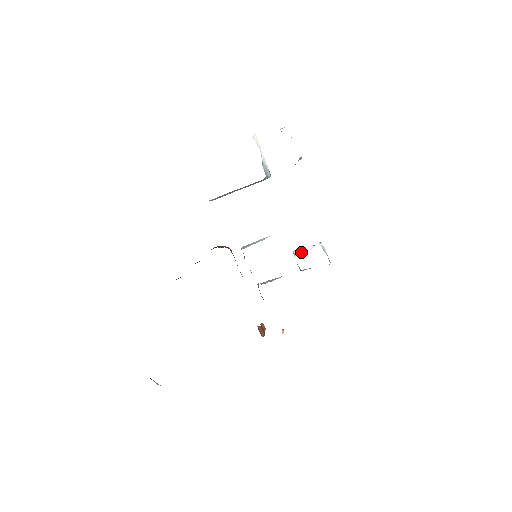
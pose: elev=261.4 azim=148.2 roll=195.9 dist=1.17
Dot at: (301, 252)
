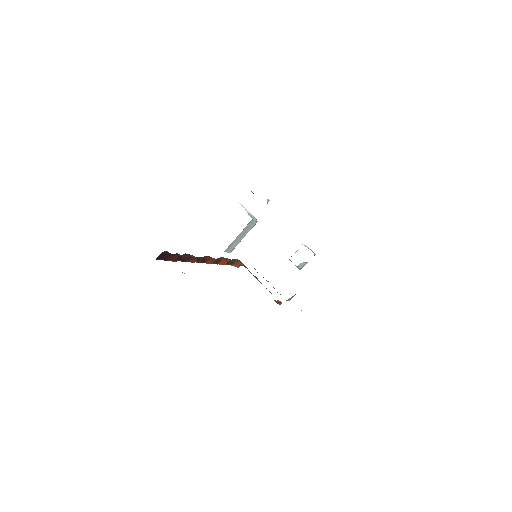
Dot at: occluded
